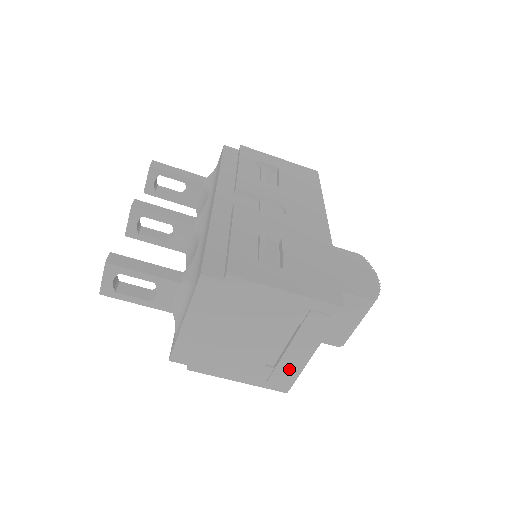
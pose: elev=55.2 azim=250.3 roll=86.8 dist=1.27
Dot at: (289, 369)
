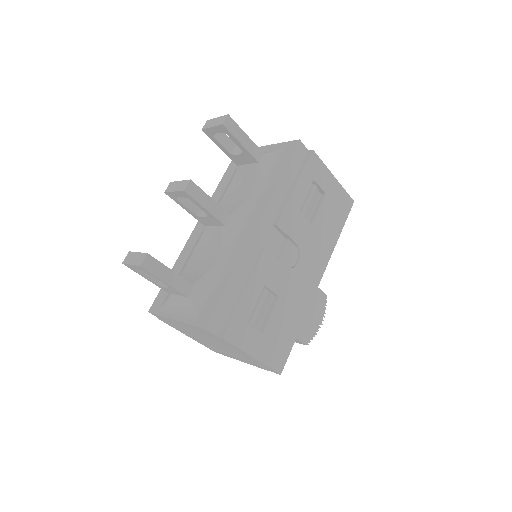
Dot at: (224, 354)
